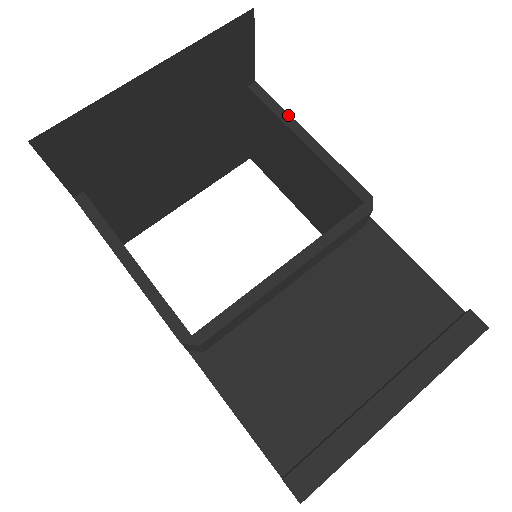
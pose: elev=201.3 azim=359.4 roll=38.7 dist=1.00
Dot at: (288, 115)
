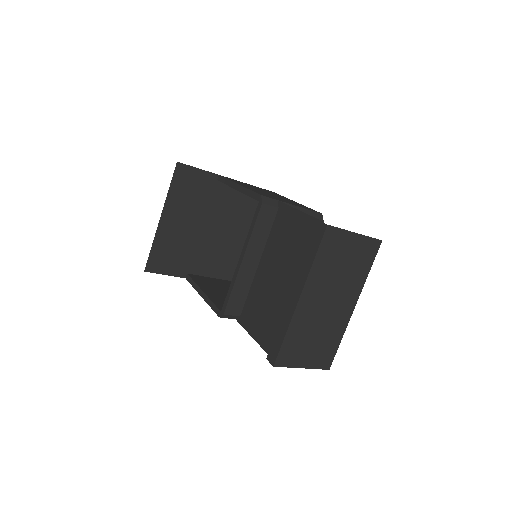
Dot at: (230, 181)
